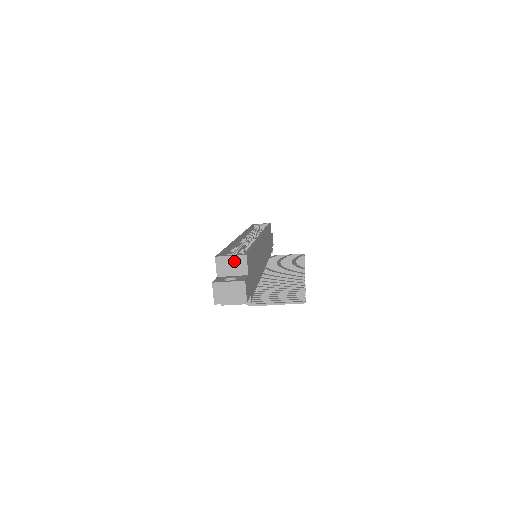
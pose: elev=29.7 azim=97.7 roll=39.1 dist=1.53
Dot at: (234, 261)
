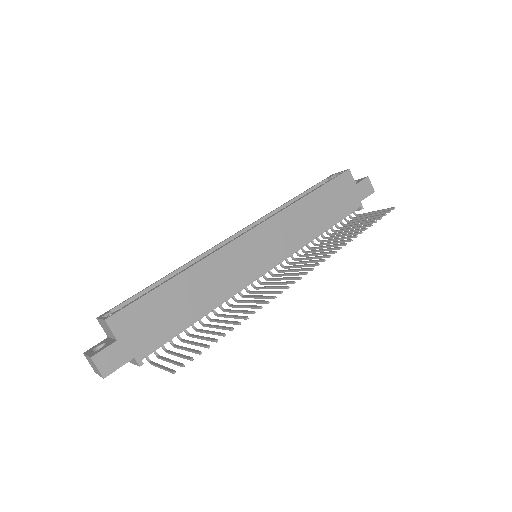
Dot at: (104, 324)
